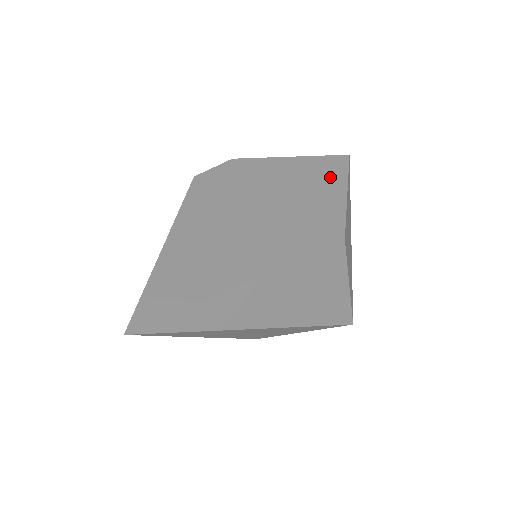
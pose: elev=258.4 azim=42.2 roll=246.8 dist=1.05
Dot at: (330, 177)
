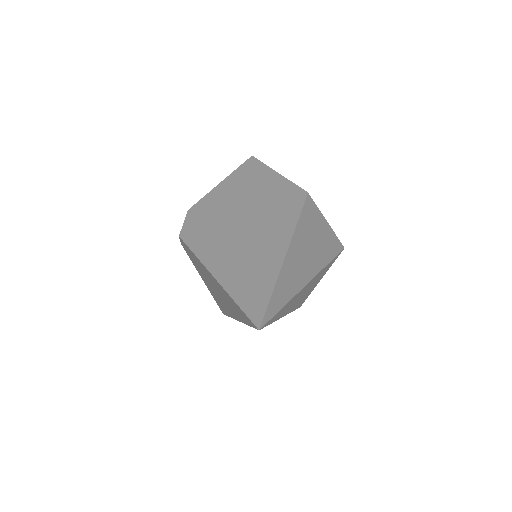
Dot at: (258, 173)
